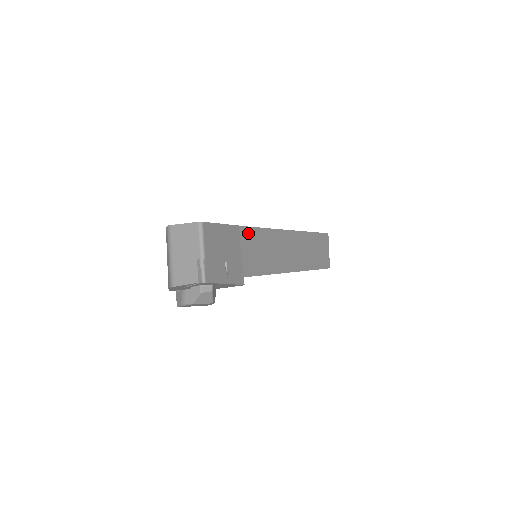
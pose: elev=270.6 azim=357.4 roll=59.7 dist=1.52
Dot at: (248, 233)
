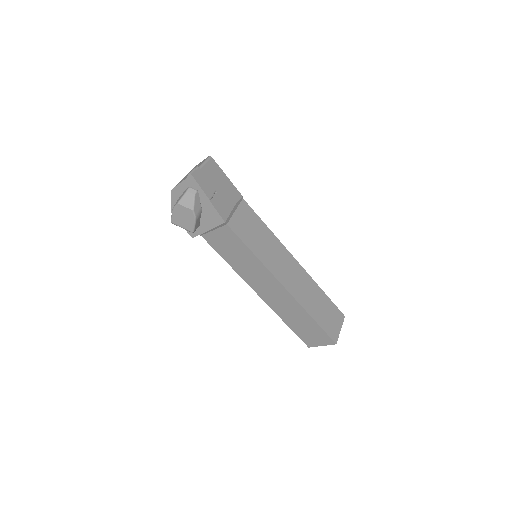
Dot at: (249, 211)
